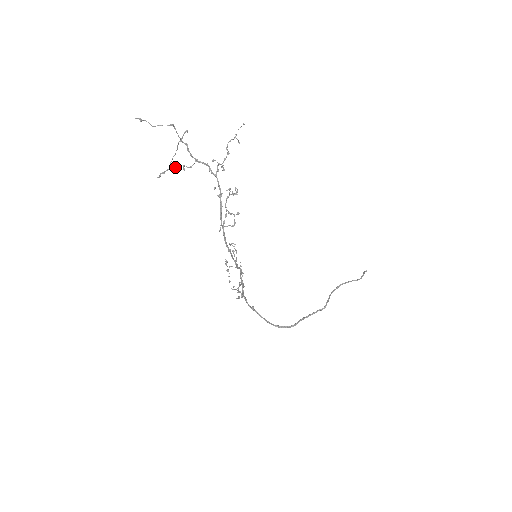
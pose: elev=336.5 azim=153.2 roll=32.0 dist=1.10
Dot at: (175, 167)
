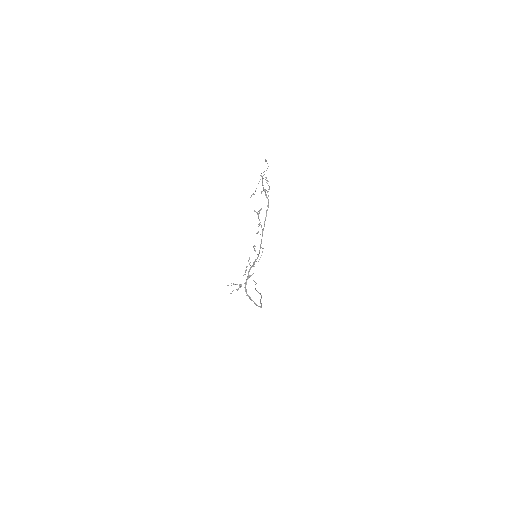
Dot at: occluded
